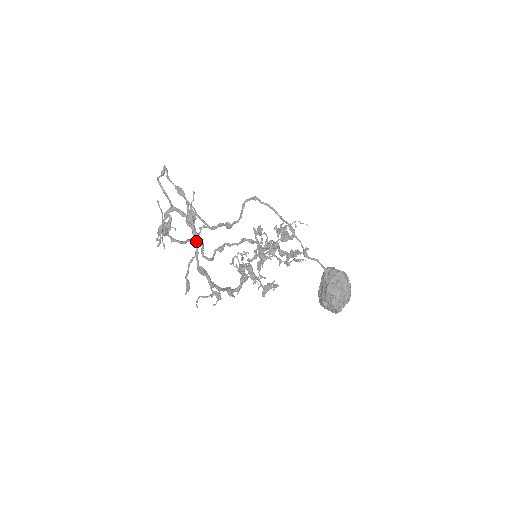
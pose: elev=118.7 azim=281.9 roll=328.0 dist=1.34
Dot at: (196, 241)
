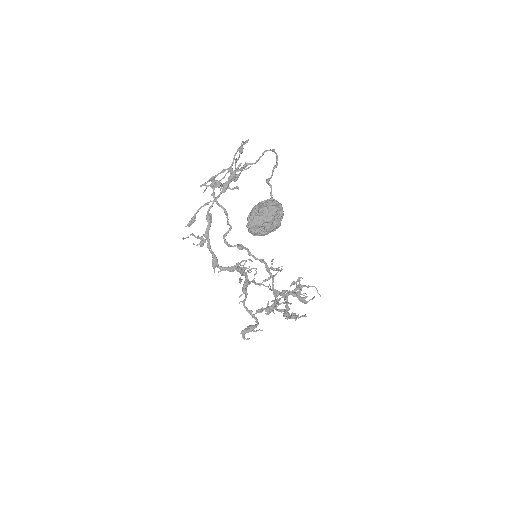
Dot at: (223, 189)
